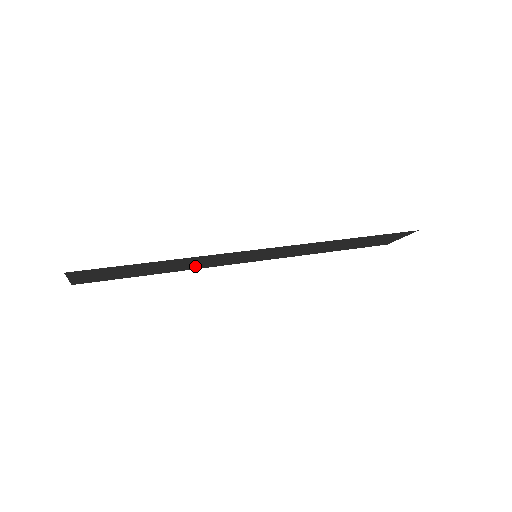
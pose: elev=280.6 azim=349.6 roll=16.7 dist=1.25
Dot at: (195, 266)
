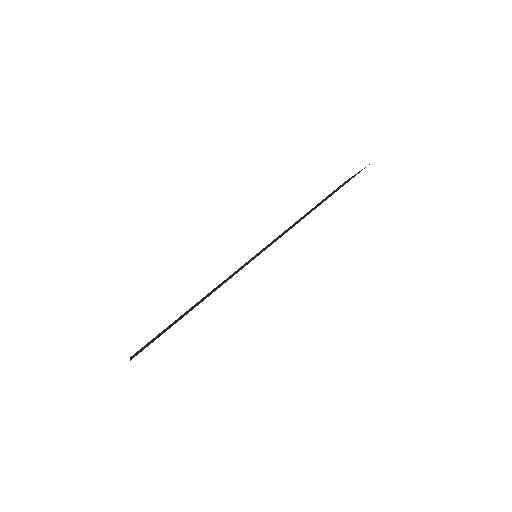
Dot at: (214, 289)
